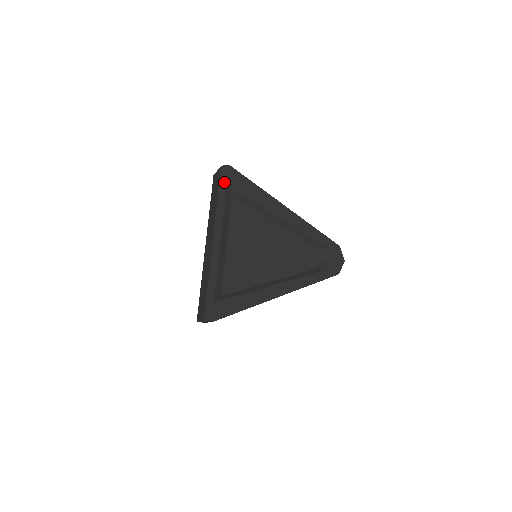
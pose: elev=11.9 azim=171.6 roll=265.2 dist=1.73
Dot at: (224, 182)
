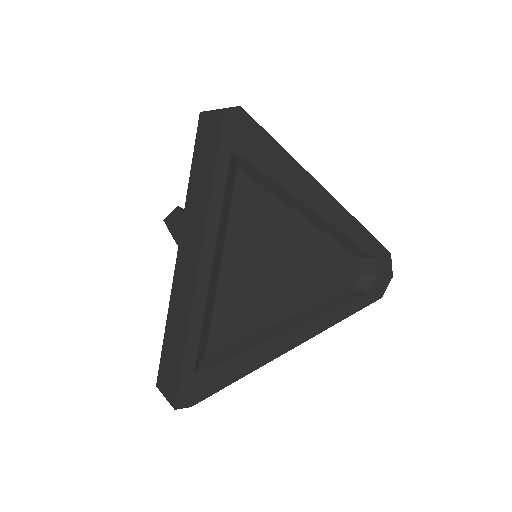
Dot at: (228, 144)
